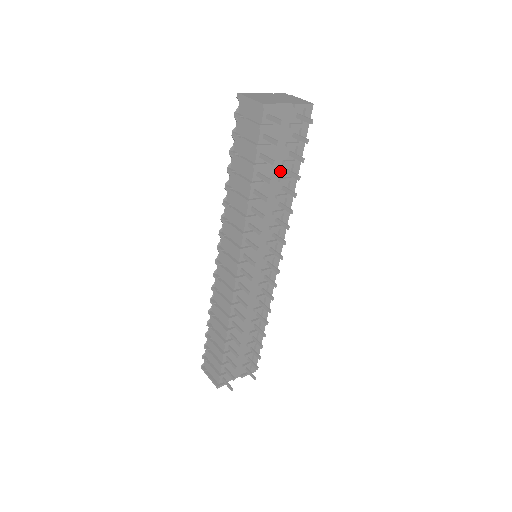
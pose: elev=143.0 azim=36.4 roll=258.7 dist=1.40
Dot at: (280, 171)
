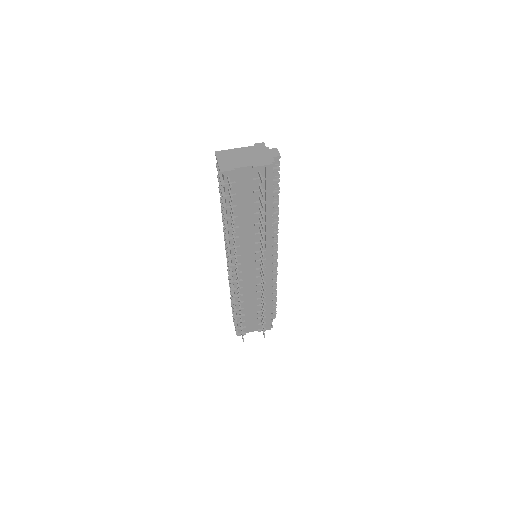
Dot at: (254, 208)
